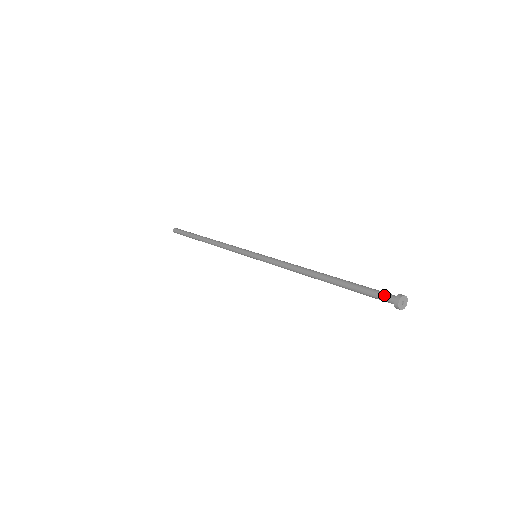
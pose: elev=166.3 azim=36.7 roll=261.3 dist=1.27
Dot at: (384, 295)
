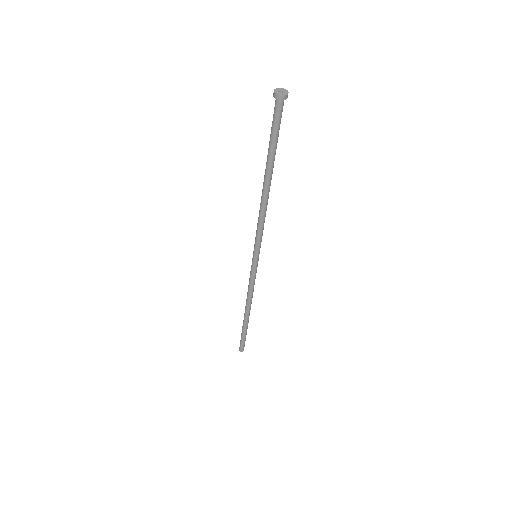
Dot at: (276, 108)
